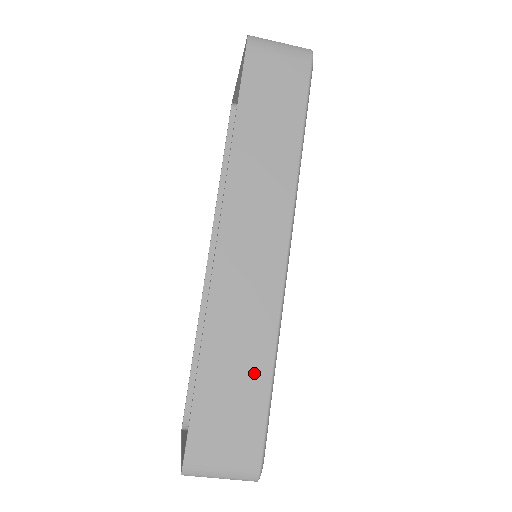
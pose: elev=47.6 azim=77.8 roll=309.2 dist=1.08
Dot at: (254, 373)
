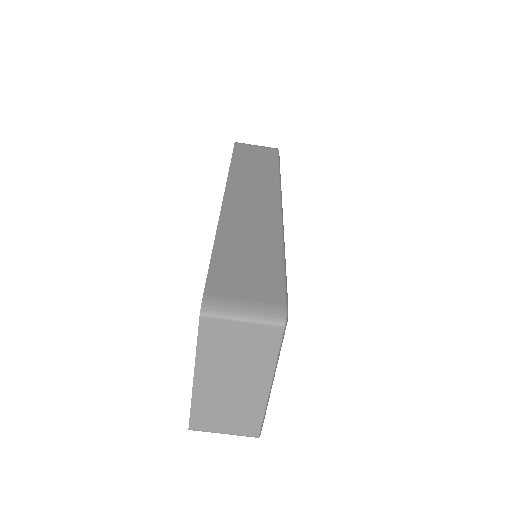
Dot at: (266, 254)
